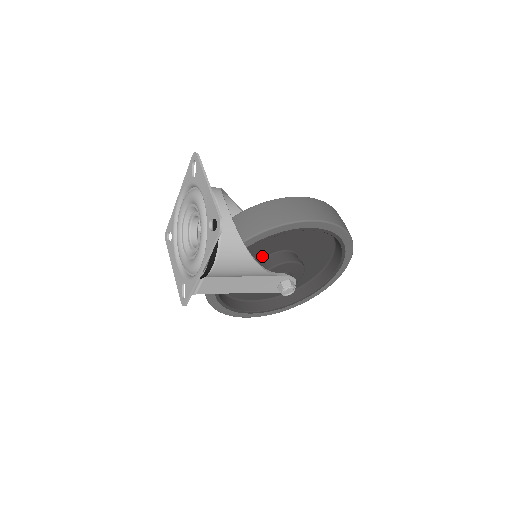
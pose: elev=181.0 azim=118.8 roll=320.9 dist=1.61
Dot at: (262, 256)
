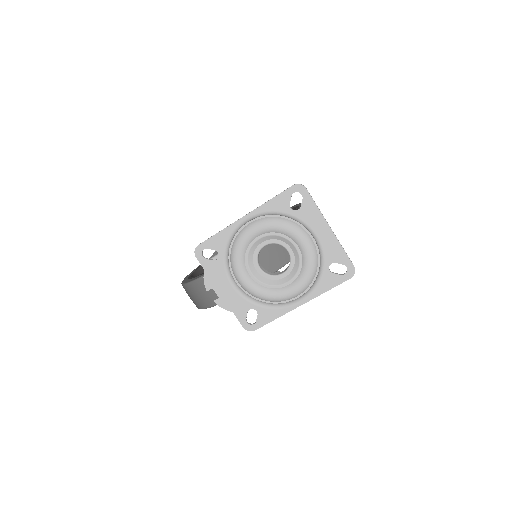
Dot at: occluded
